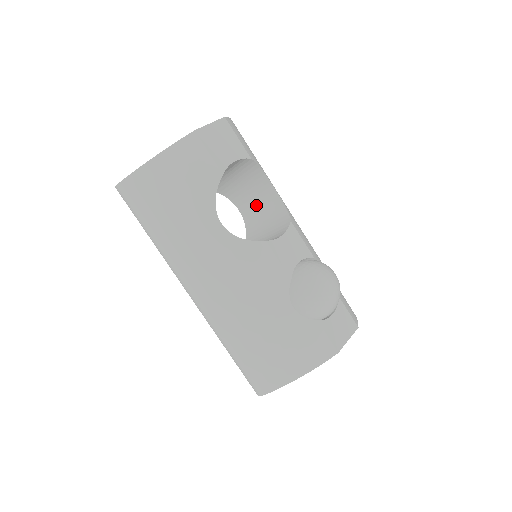
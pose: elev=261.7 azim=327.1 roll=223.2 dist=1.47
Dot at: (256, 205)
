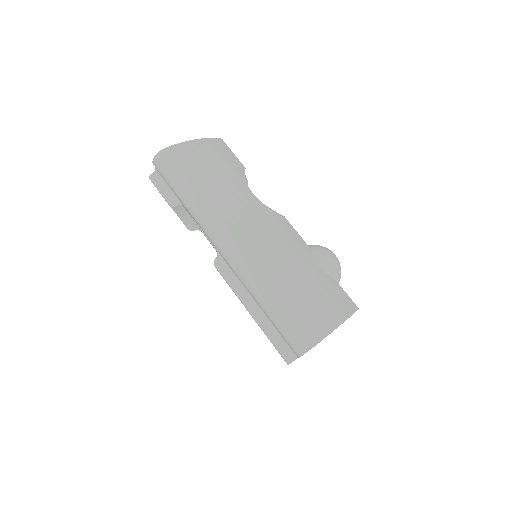
Dot at: occluded
